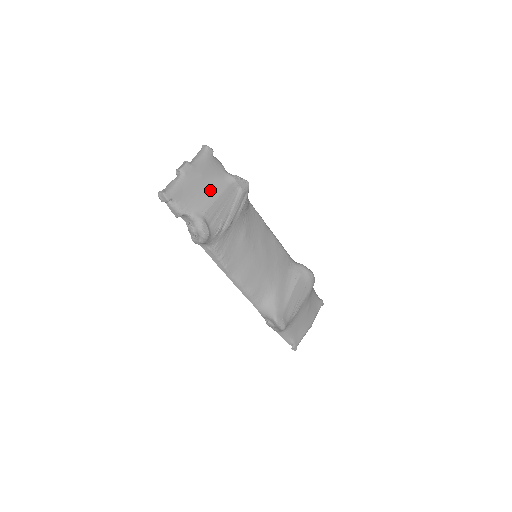
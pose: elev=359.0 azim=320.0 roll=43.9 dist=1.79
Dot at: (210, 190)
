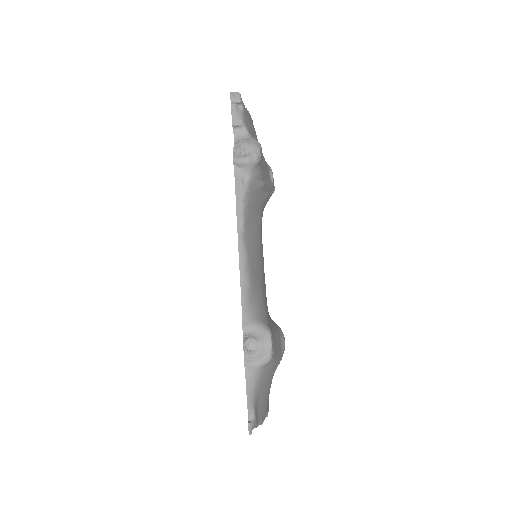
Dot at: occluded
